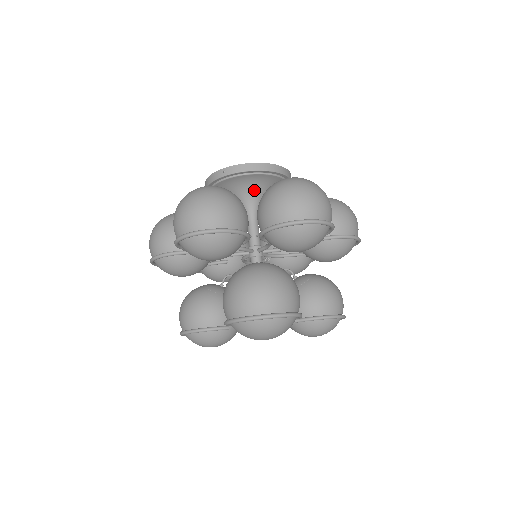
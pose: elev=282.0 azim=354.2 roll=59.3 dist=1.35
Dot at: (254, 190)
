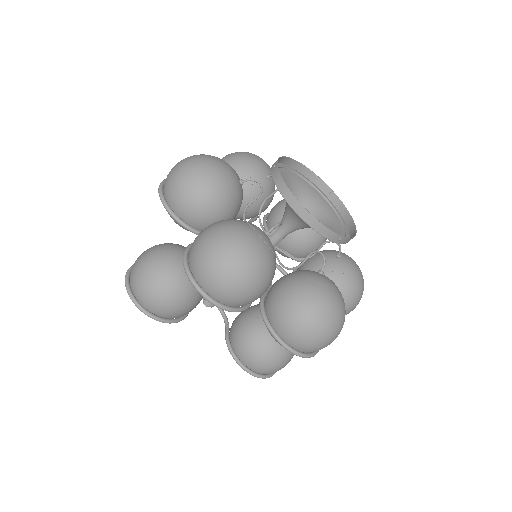
Dot at: occluded
